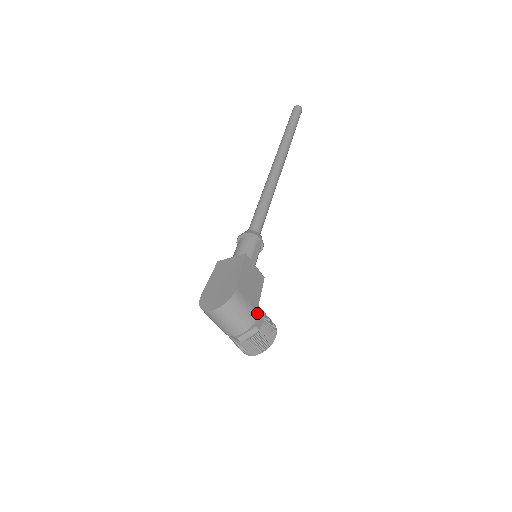
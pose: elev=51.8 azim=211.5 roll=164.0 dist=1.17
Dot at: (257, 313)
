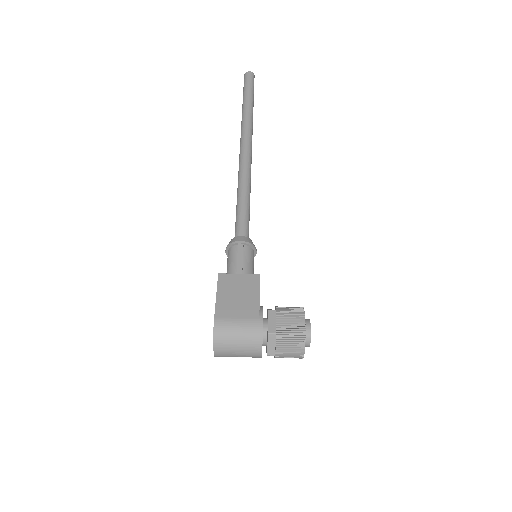
Dot at: (260, 320)
